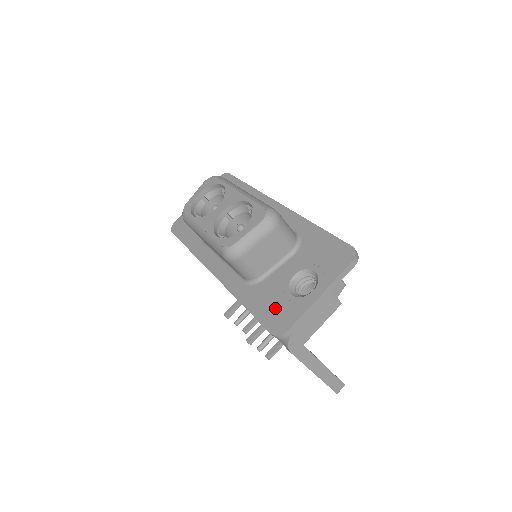
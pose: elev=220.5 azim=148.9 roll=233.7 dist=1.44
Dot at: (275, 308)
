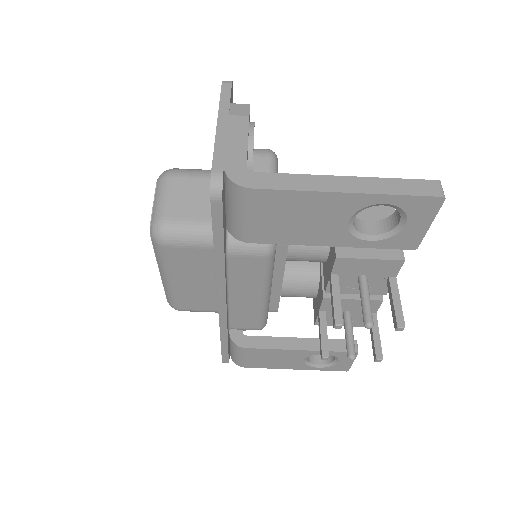
Dot at: occluded
